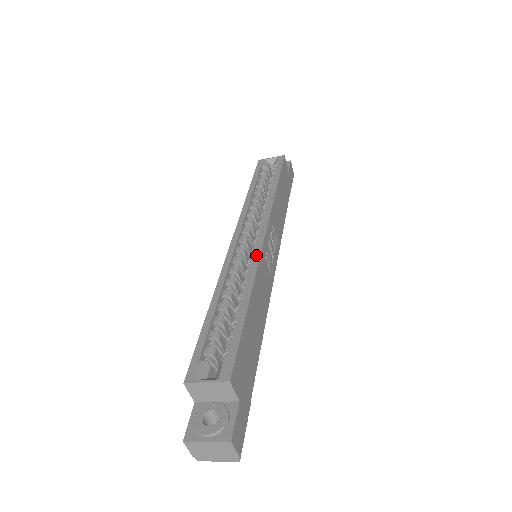
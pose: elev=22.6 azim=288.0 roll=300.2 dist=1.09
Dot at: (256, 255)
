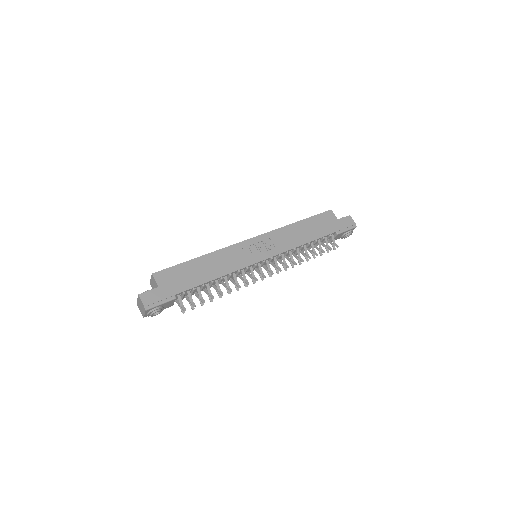
Dot at: (233, 245)
